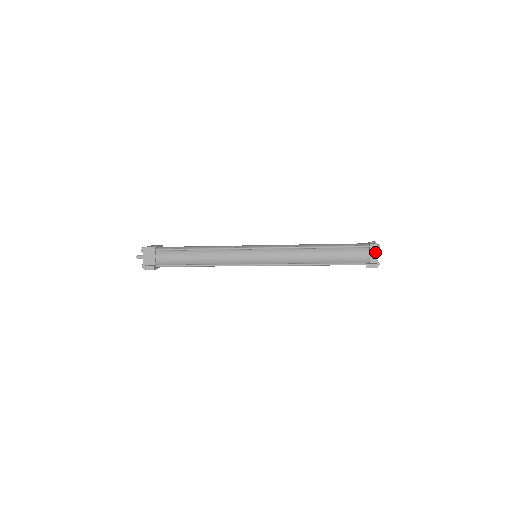
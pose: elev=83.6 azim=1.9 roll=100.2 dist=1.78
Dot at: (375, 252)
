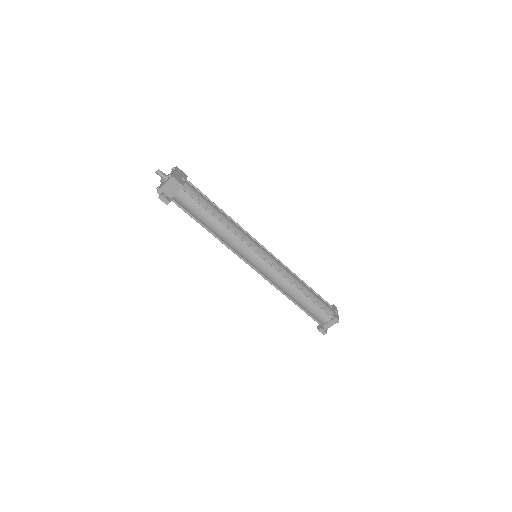
Dot at: (333, 324)
